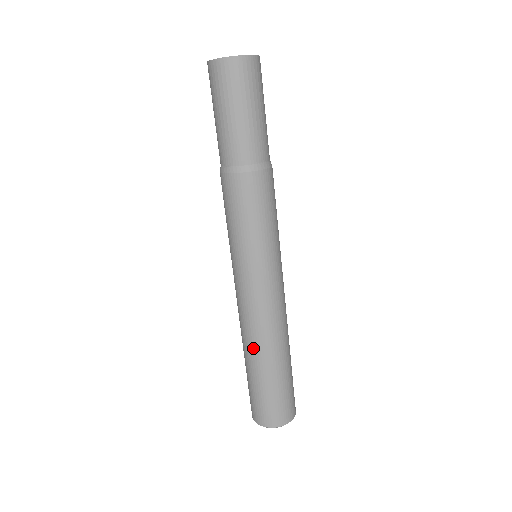
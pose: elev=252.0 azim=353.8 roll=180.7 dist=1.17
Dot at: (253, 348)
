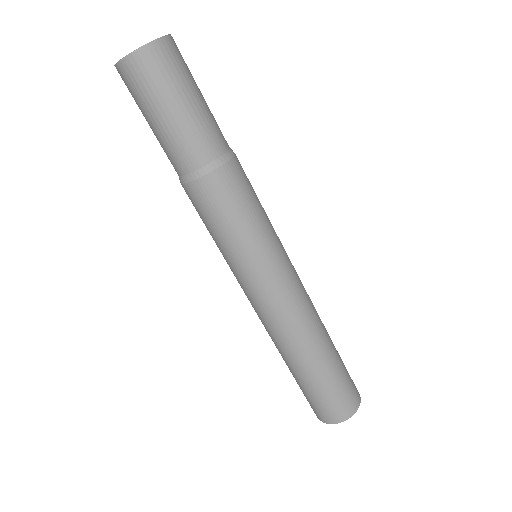
Dot at: (300, 350)
